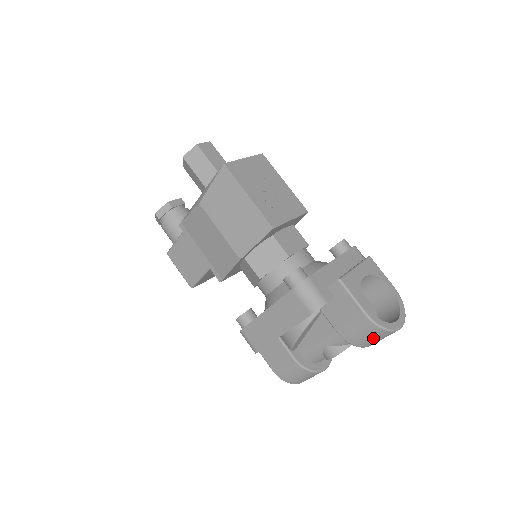
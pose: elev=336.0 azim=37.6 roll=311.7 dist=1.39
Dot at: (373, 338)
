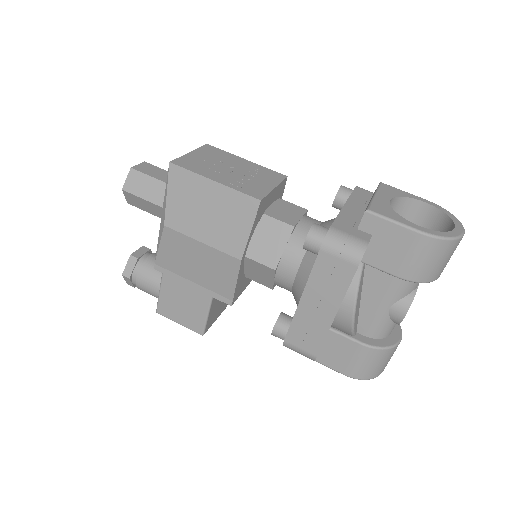
Dot at: (441, 260)
